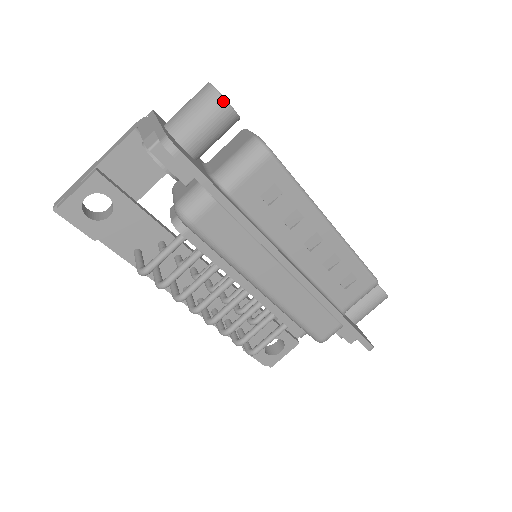
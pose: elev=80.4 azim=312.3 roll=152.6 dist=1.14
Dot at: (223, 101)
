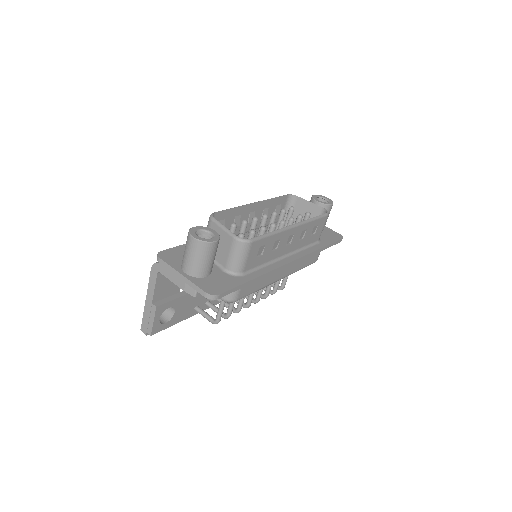
Dot at: (211, 244)
